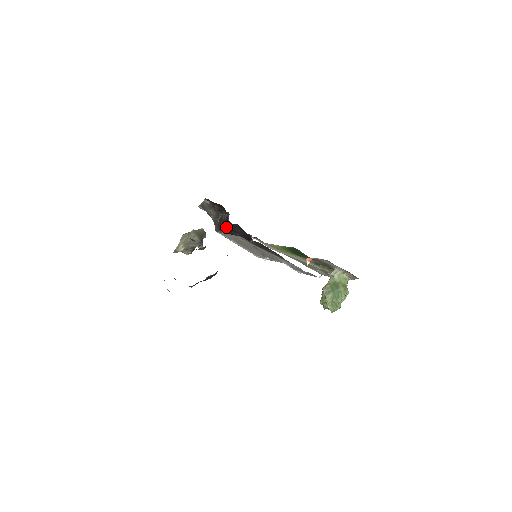
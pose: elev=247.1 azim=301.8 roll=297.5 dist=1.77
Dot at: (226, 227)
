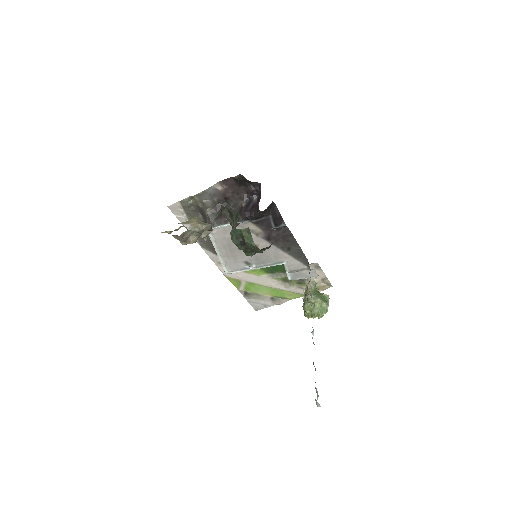
Dot at: (248, 212)
